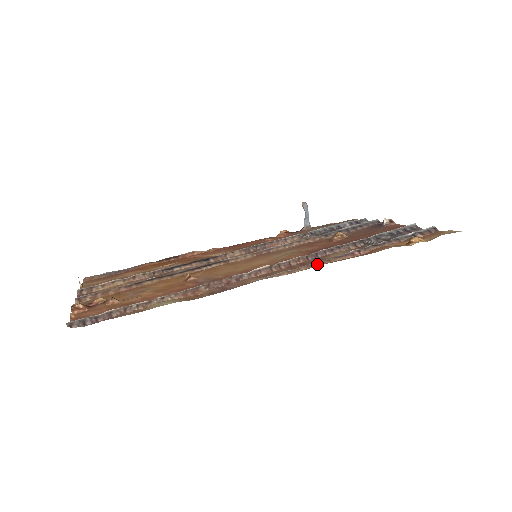
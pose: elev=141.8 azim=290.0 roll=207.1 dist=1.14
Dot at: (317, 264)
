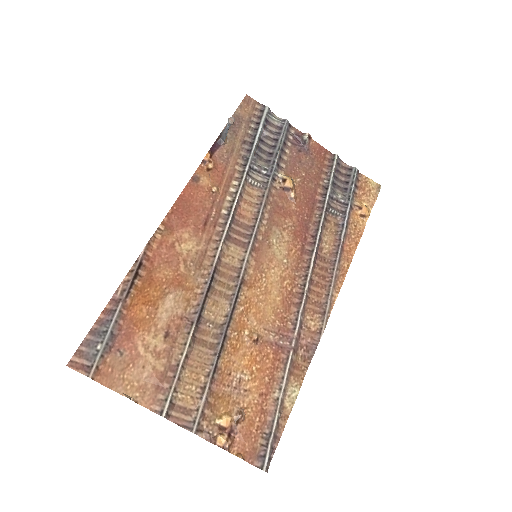
Dot at: (337, 280)
